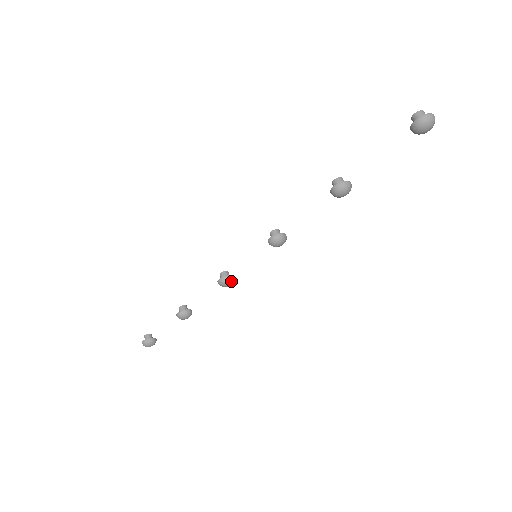
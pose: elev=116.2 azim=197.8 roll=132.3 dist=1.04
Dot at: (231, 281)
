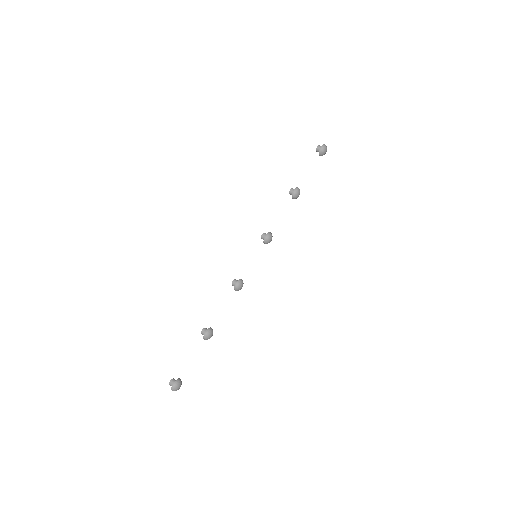
Dot at: (243, 283)
